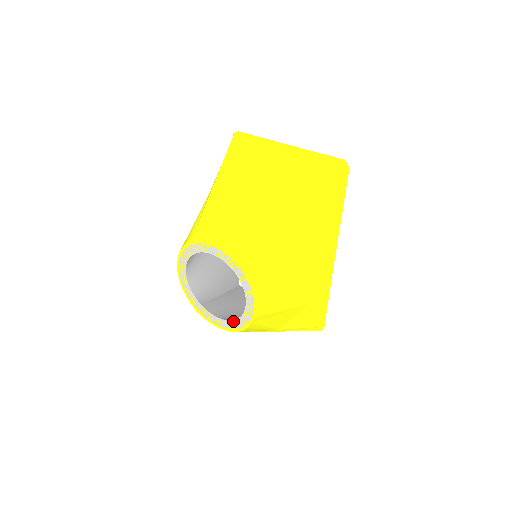
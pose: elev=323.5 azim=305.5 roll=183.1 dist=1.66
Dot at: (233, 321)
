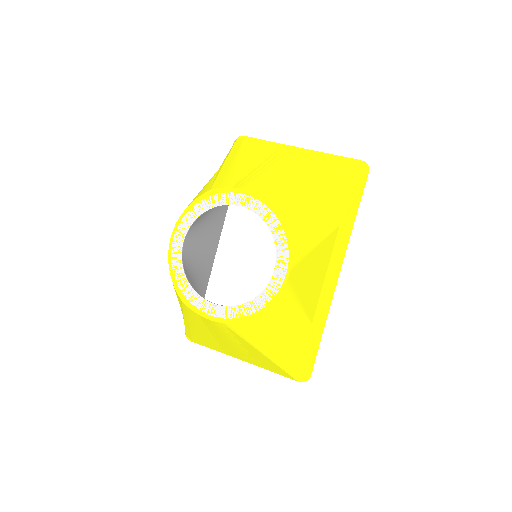
Dot at: (244, 304)
